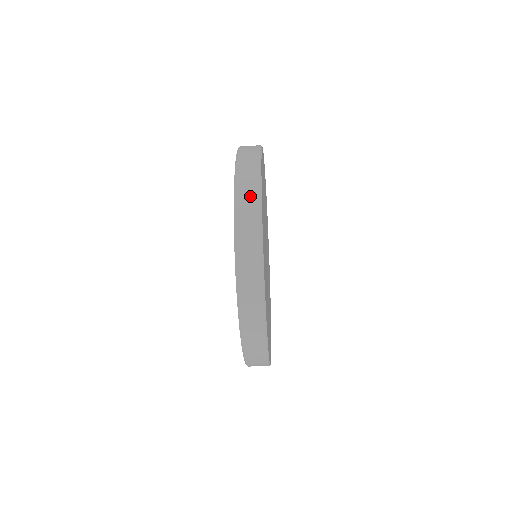
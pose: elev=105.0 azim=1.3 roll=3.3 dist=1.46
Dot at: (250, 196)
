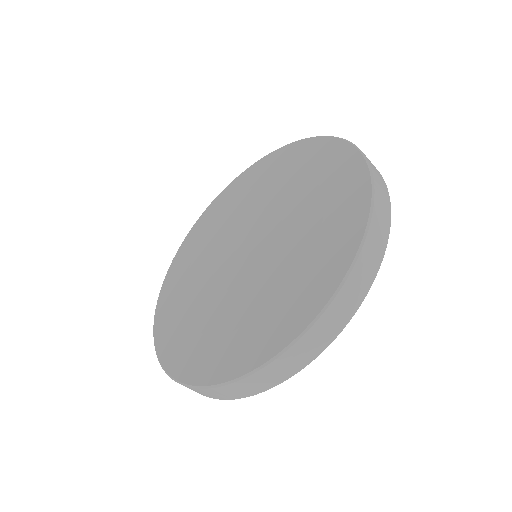
Dot at: occluded
